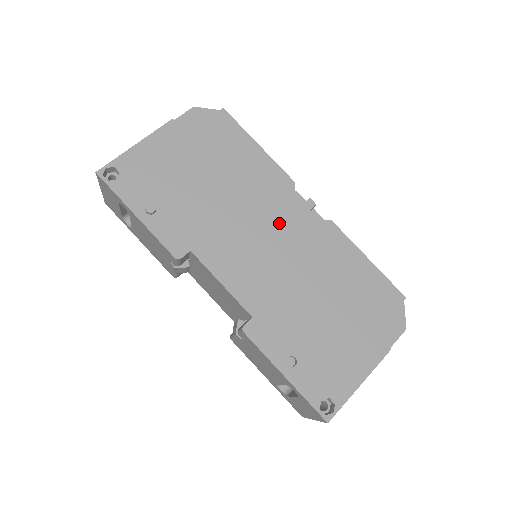
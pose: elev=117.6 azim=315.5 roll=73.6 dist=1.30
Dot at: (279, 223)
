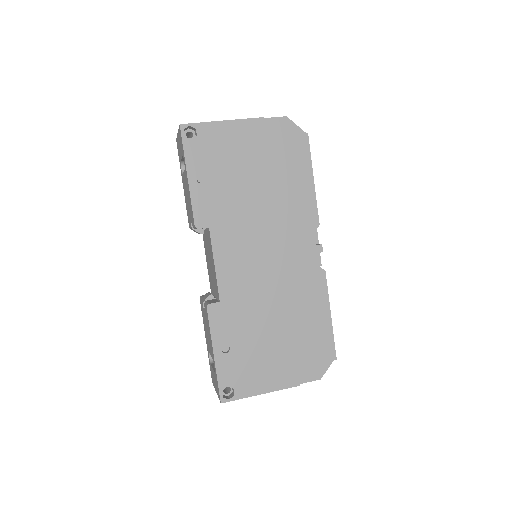
Dot at: (286, 248)
